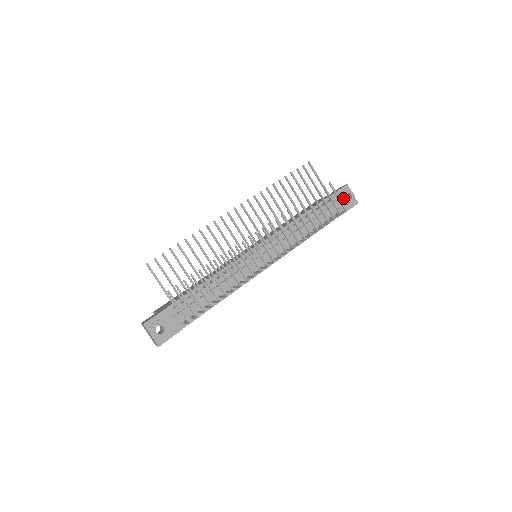
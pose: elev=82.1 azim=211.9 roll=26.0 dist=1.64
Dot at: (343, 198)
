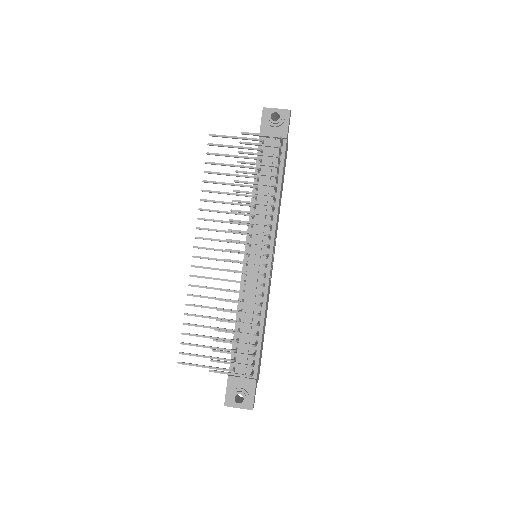
Dot at: (271, 124)
